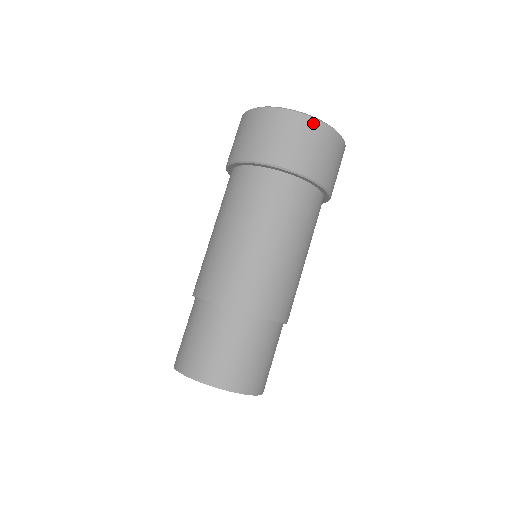
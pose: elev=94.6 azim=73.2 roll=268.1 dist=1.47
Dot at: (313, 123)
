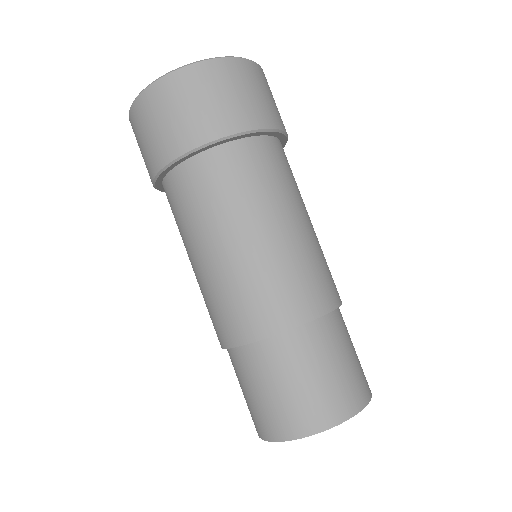
Dot at: (214, 66)
